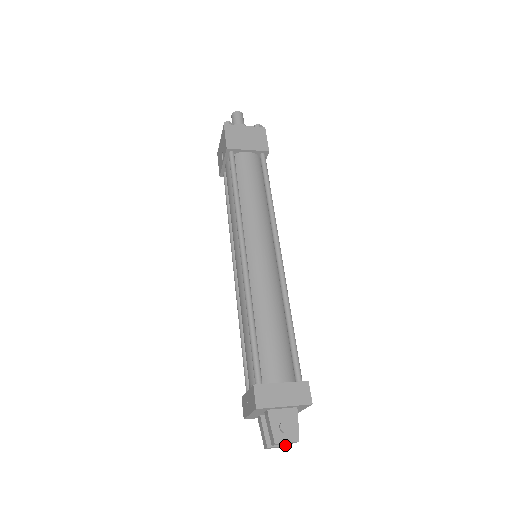
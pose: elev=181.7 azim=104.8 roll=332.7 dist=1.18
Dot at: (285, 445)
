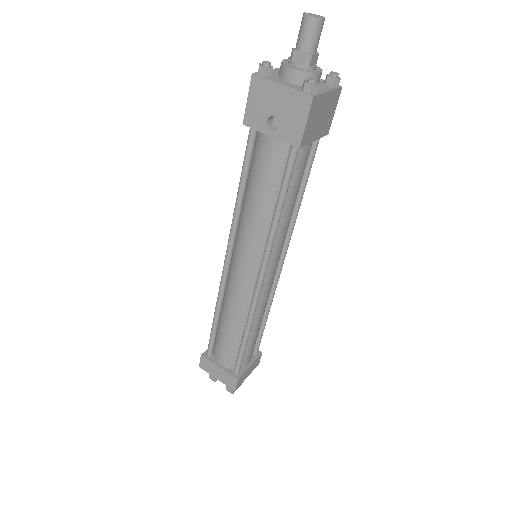
Dot at: occluded
